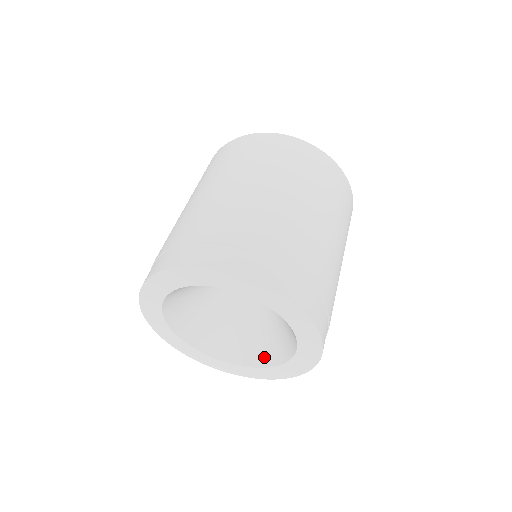
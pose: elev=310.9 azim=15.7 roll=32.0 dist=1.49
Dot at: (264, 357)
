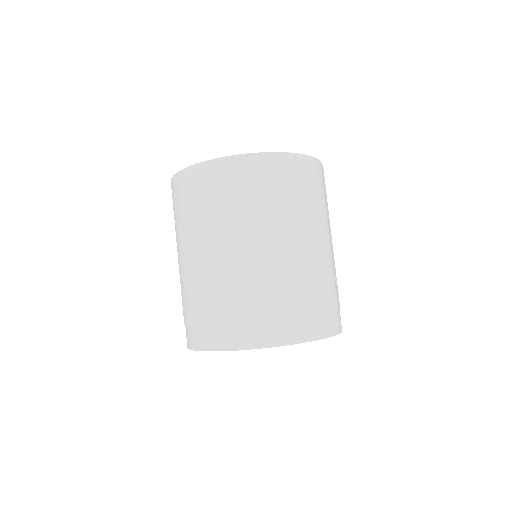
Dot at: occluded
